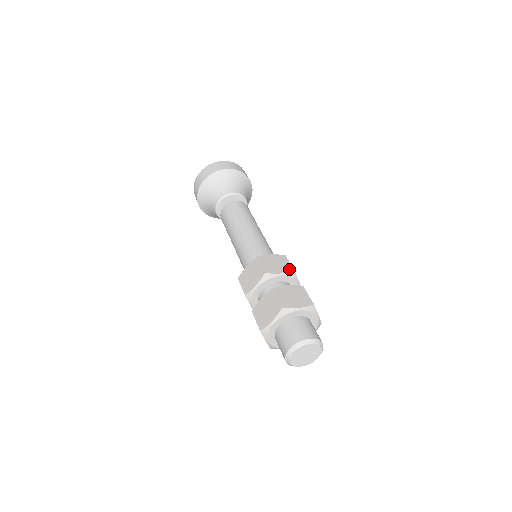
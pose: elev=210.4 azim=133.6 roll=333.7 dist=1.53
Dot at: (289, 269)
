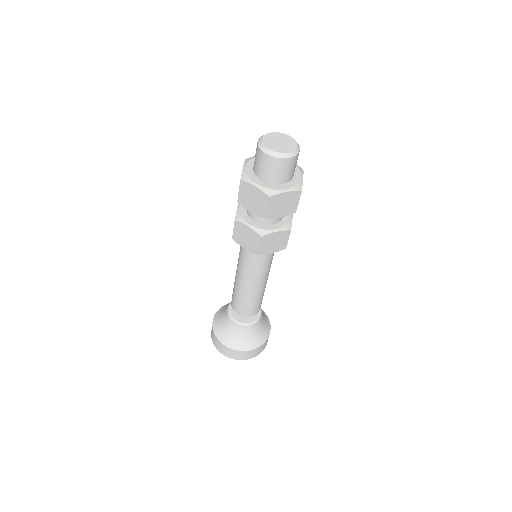
Dot at: occluded
